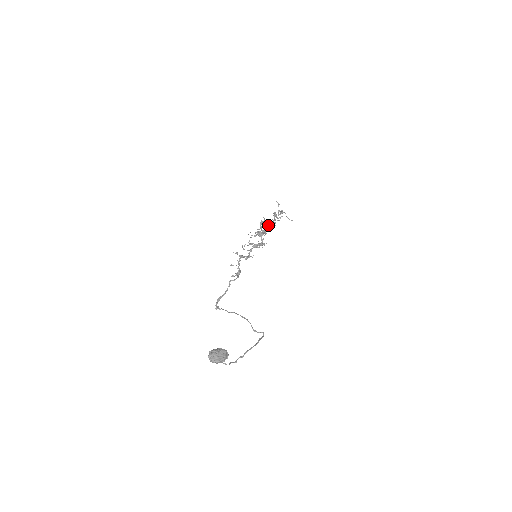
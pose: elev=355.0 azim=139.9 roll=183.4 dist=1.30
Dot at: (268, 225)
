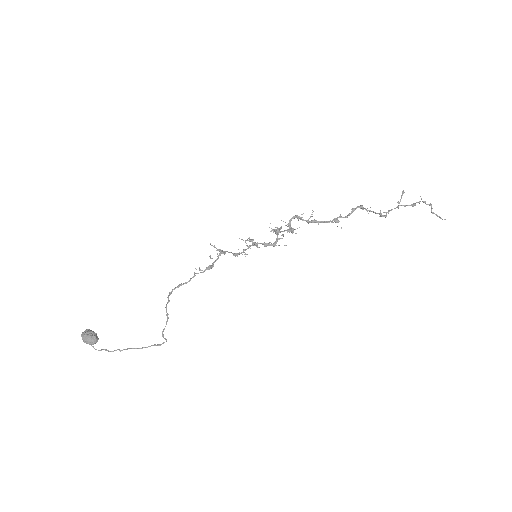
Dot at: (313, 222)
